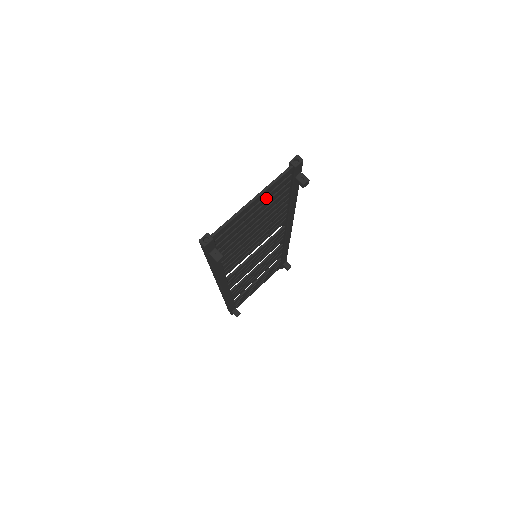
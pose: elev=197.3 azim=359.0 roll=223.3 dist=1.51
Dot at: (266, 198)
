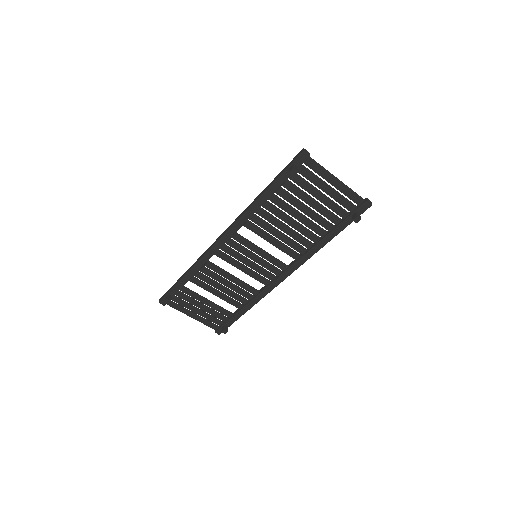
Dot at: (337, 195)
